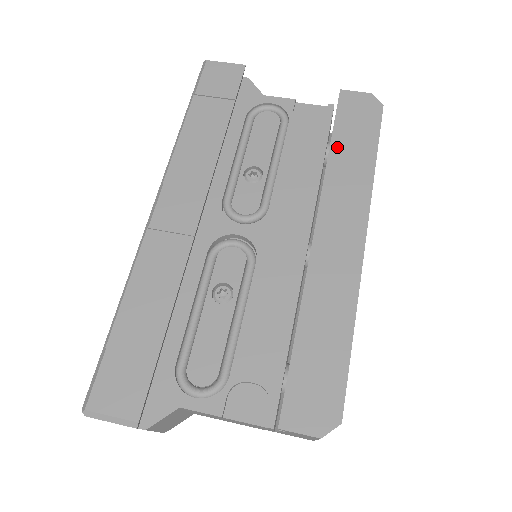
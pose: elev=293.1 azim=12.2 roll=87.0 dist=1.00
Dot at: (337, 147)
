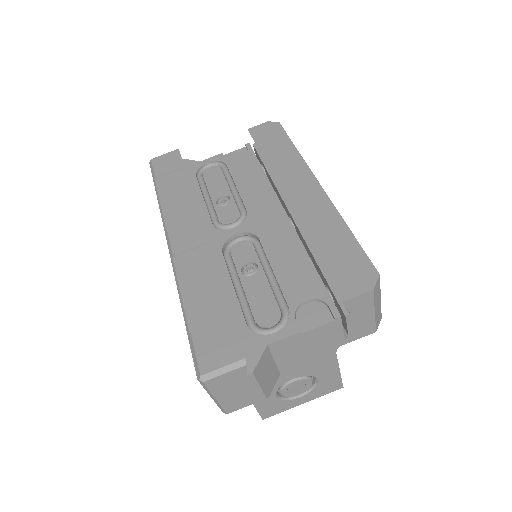
Dot at: (267, 154)
